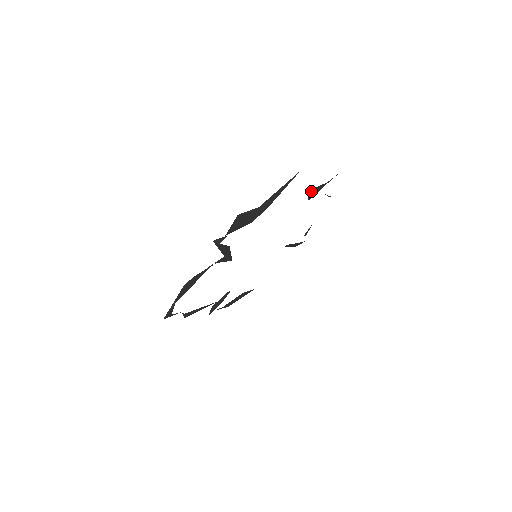
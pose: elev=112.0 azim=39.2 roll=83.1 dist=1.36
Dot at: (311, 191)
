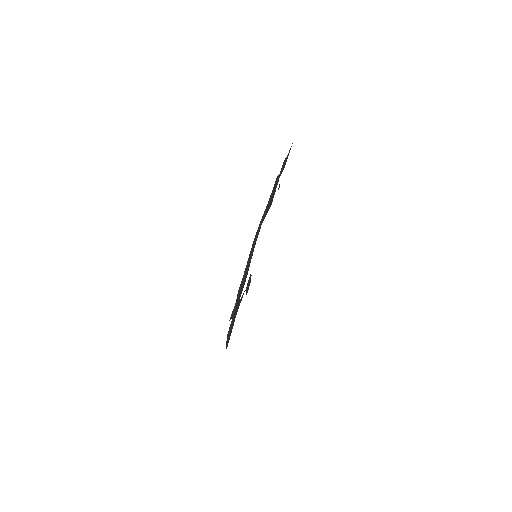
Dot at: (270, 203)
